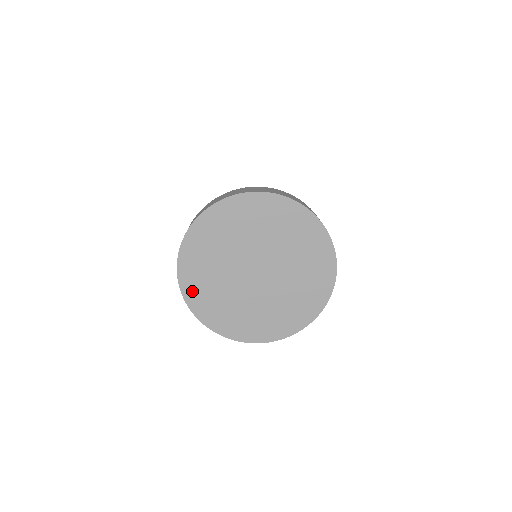
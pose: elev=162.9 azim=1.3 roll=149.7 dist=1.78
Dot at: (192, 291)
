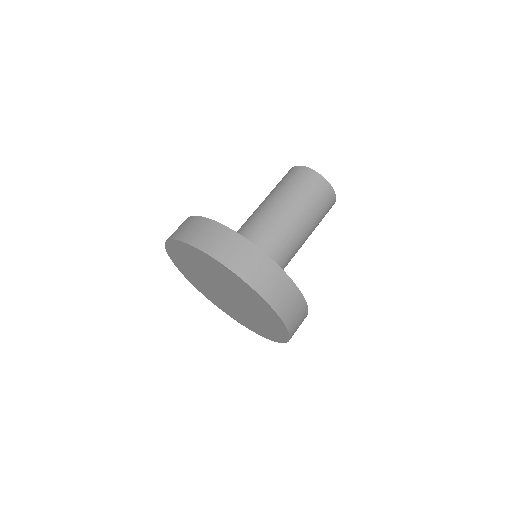
Dot at: (174, 256)
